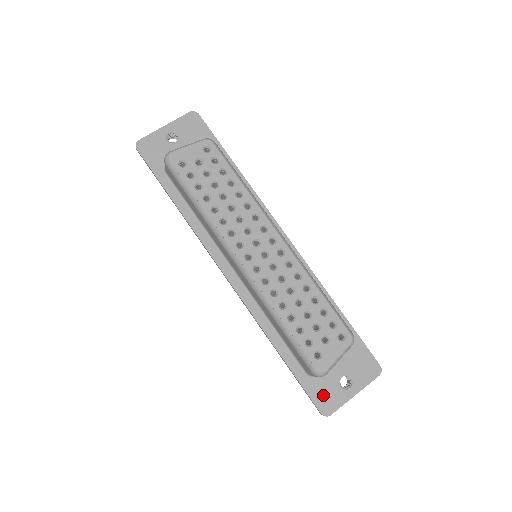
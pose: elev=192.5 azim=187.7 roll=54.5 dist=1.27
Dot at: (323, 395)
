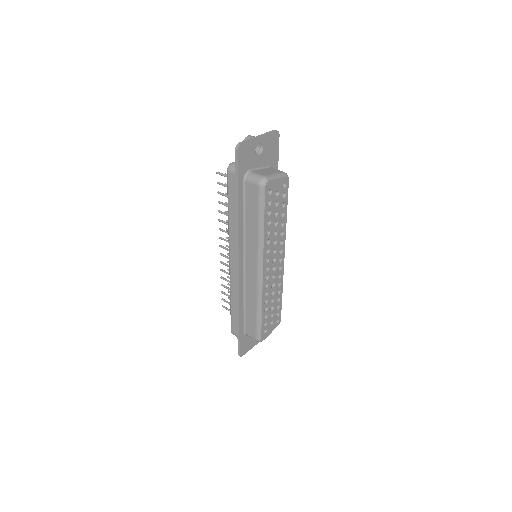
Dot at: (245, 345)
